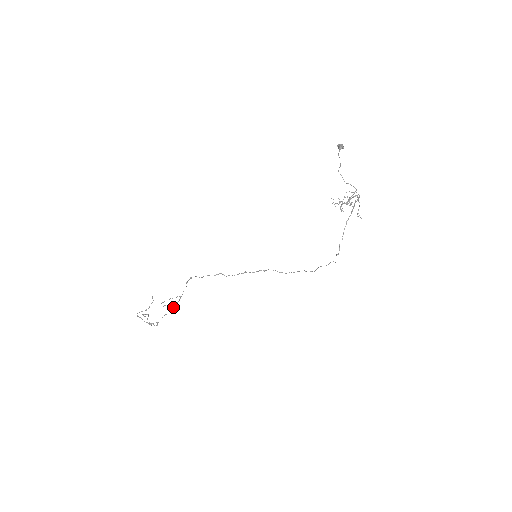
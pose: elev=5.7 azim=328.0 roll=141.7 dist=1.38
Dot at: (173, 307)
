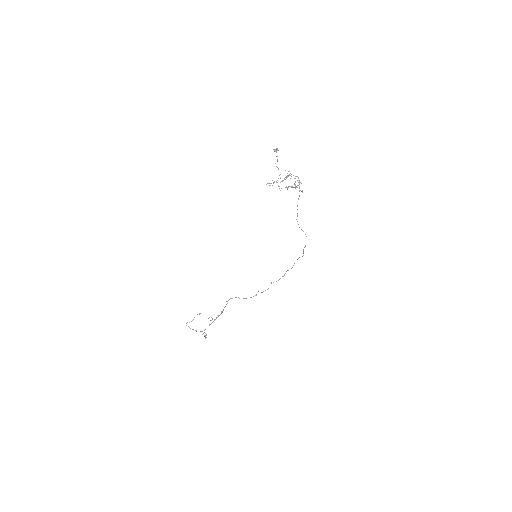
Dot at: occluded
